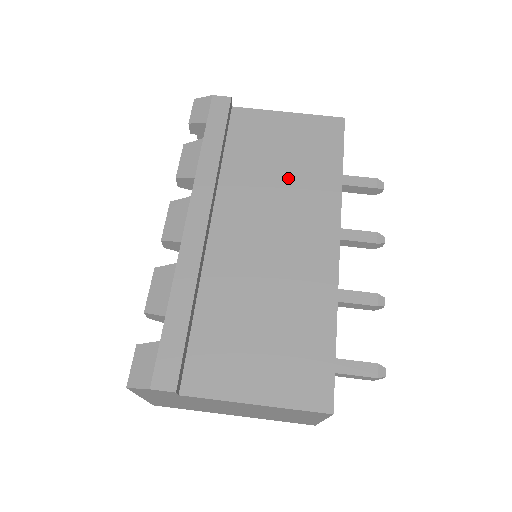
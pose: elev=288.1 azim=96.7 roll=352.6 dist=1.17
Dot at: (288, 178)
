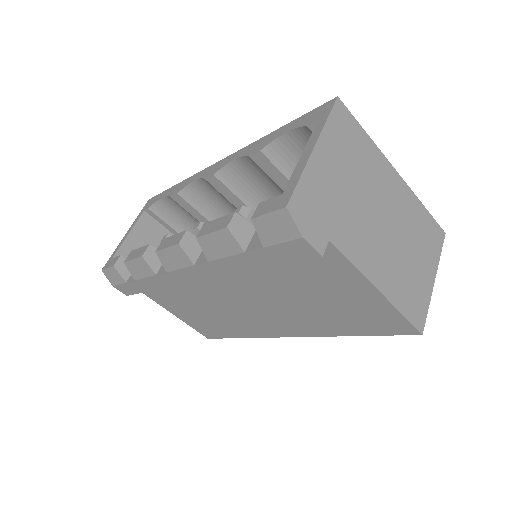
Dot at: (301, 305)
